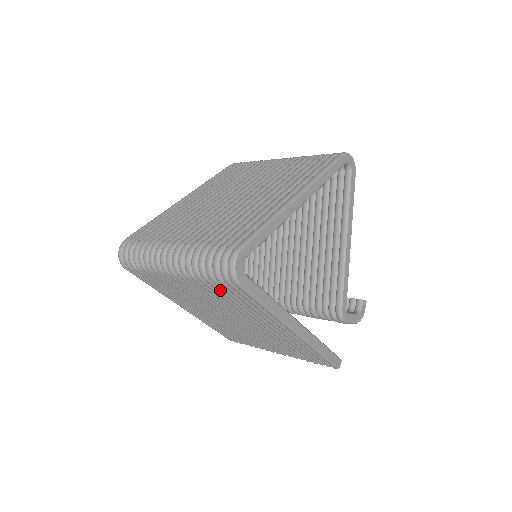
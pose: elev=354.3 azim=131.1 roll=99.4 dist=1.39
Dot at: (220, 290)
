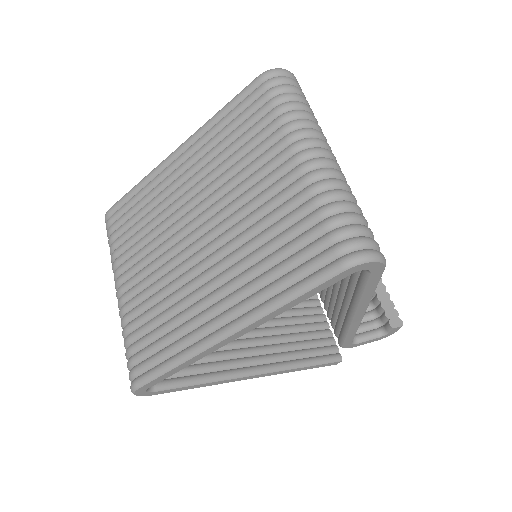
Dot at: occluded
